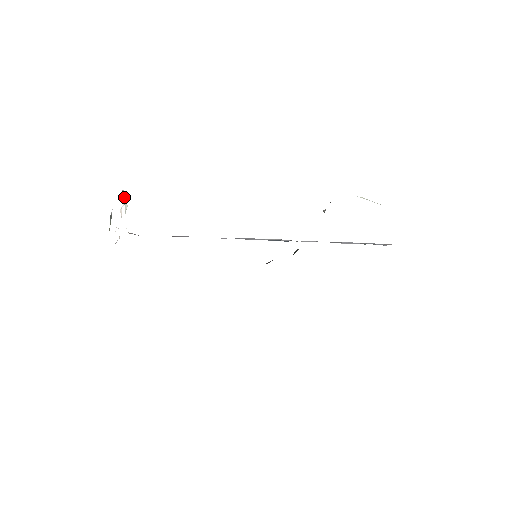
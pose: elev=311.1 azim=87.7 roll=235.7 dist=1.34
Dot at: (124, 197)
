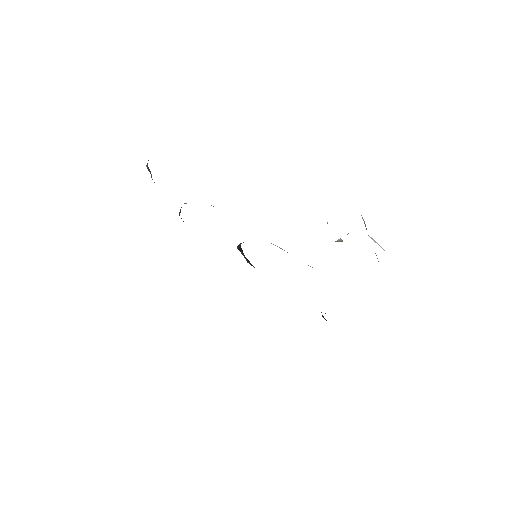
Dot at: occluded
